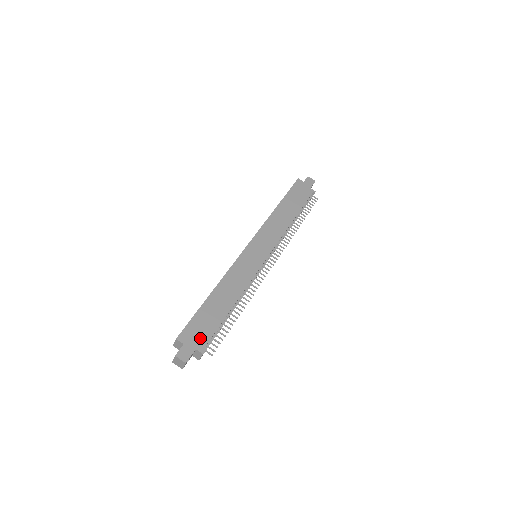
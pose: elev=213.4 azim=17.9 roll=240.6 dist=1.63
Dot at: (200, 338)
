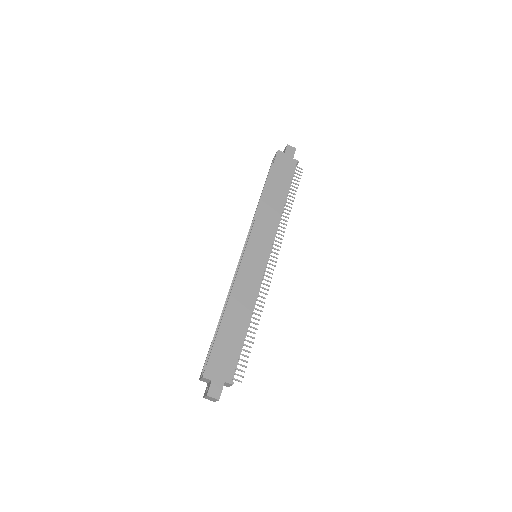
Dot at: (226, 369)
